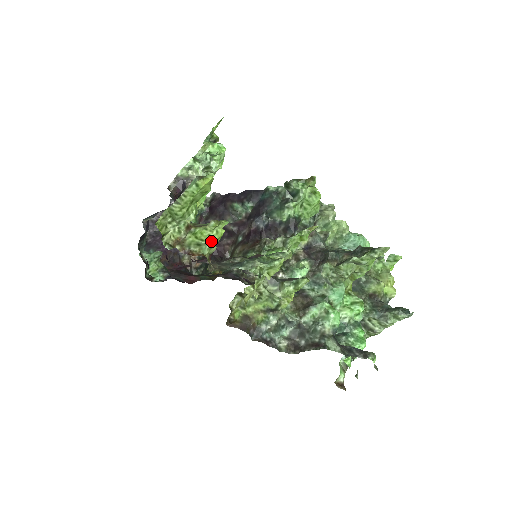
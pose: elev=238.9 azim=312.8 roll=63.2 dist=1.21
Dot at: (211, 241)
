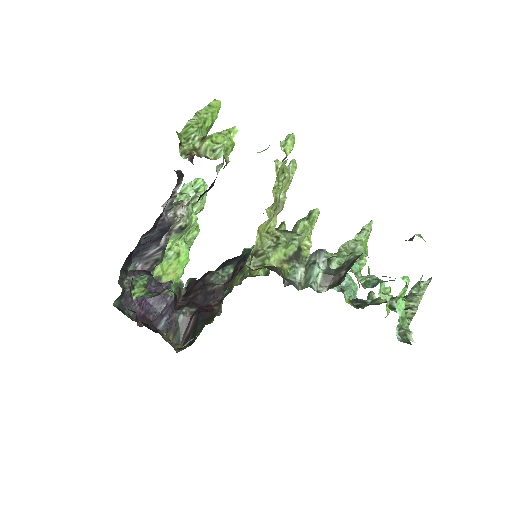
Dot at: (226, 142)
